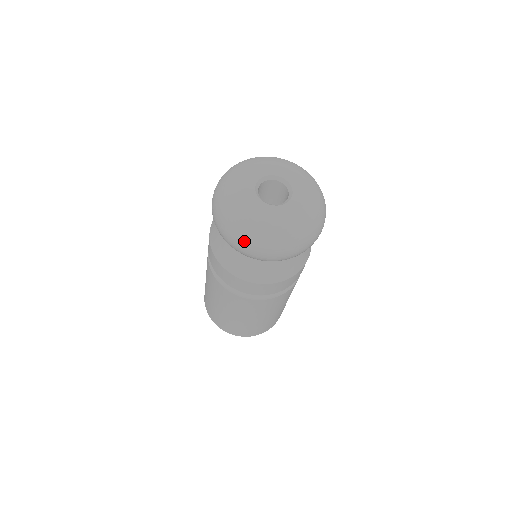
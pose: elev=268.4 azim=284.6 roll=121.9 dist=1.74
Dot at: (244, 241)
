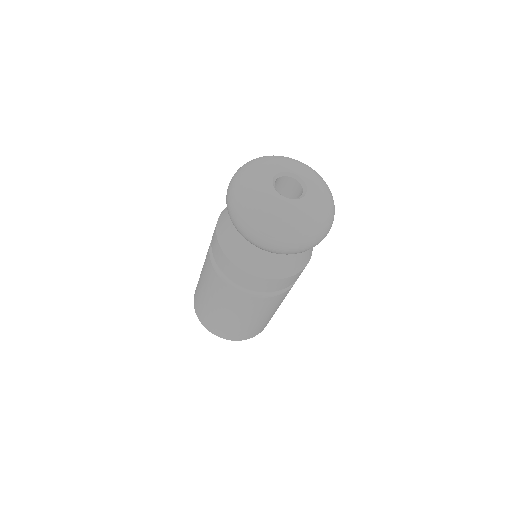
Dot at: (235, 203)
